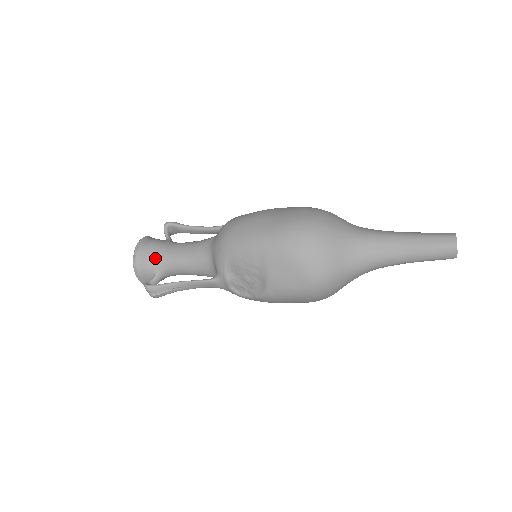
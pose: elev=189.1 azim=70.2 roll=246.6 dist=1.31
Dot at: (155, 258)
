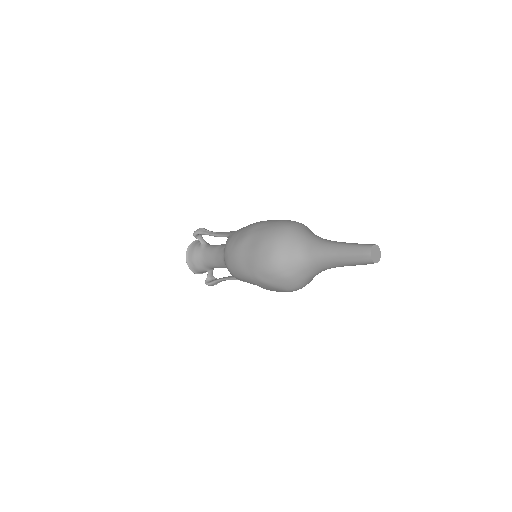
Dot at: (201, 266)
